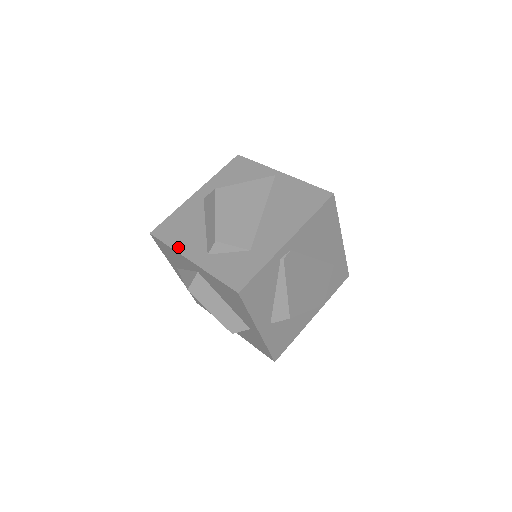
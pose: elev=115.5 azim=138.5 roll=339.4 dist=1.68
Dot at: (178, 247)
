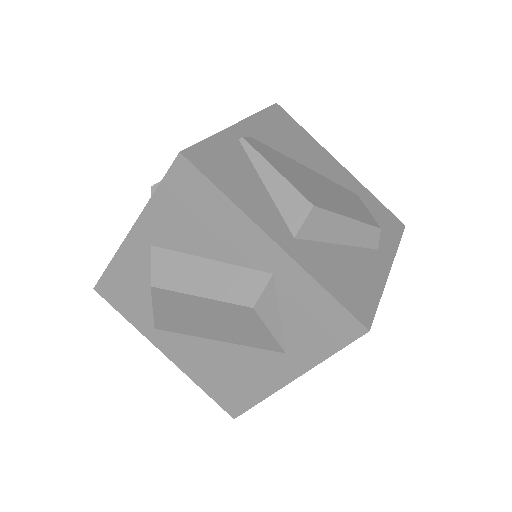
Dot at: occluded
